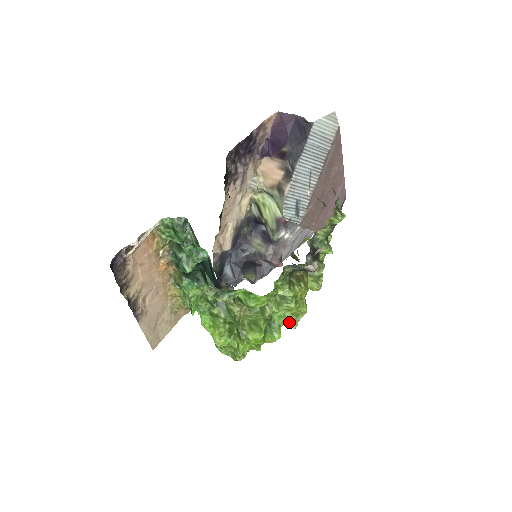
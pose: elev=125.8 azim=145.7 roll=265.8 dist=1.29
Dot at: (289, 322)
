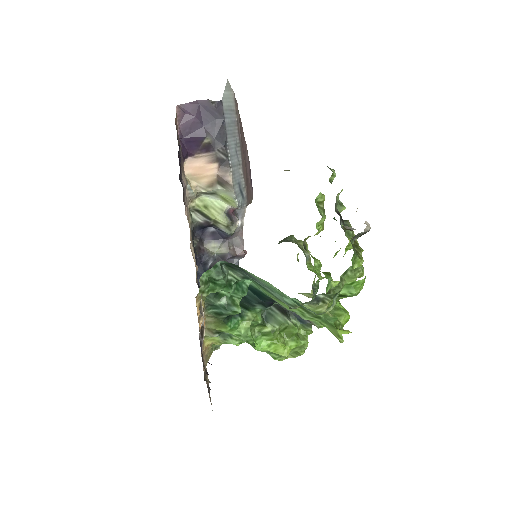
Dot at: occluded
